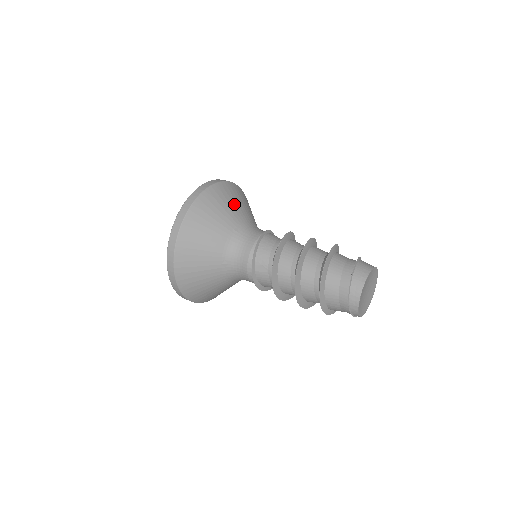
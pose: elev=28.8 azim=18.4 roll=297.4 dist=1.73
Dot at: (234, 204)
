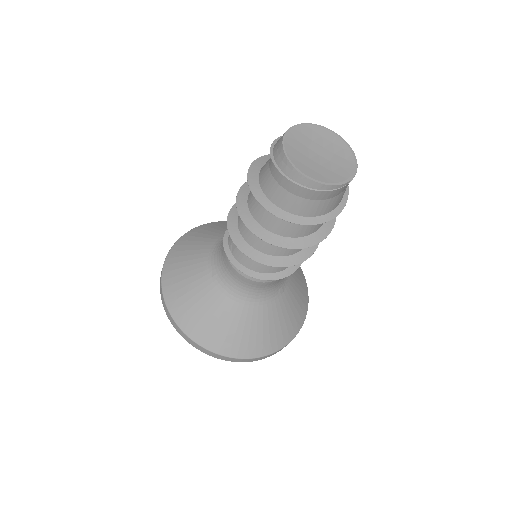
Dot at: occluded
